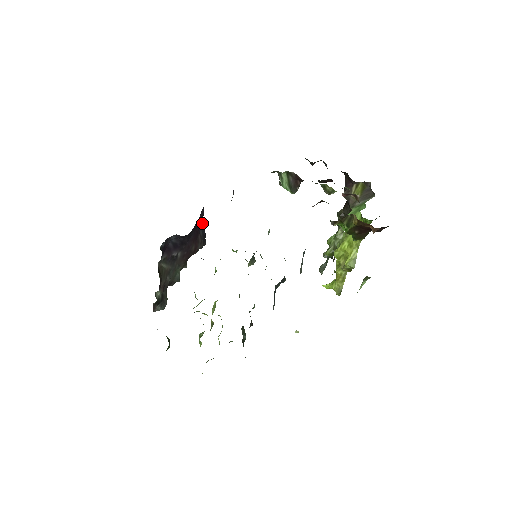
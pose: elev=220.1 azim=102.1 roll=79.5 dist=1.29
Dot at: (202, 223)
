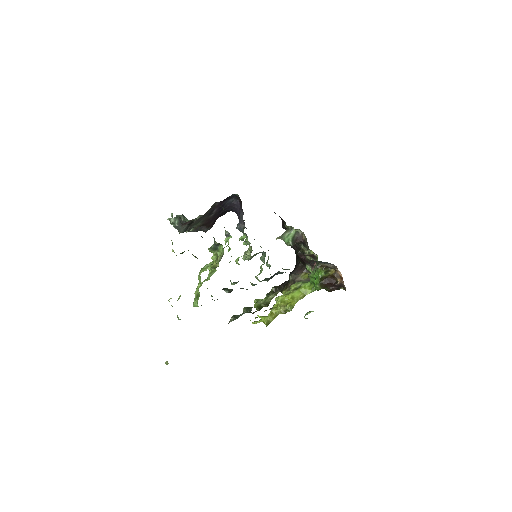
Dot at: occluded
